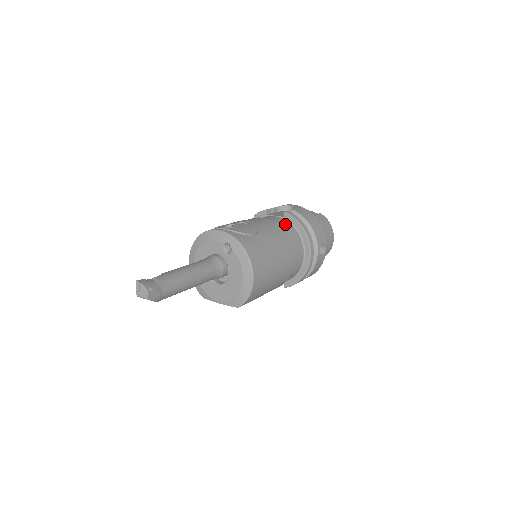
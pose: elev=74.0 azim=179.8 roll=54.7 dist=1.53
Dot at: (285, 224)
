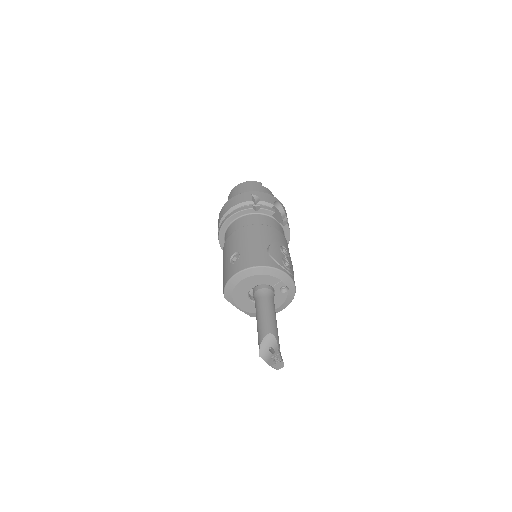
Dot at: occluded
